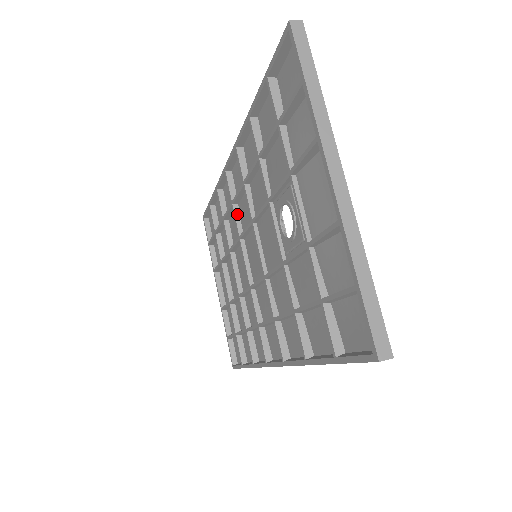
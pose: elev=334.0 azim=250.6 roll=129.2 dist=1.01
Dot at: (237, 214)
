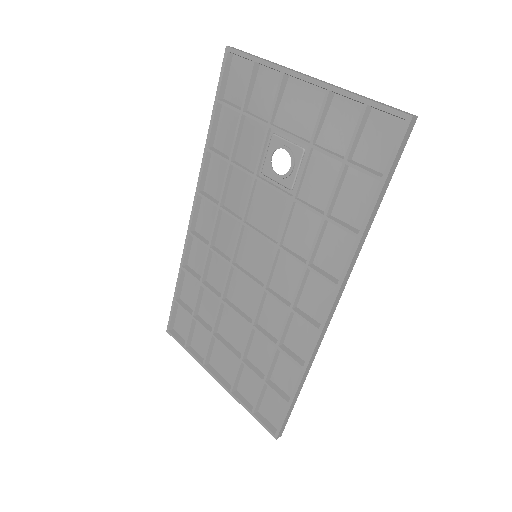
Dot at: (218, 251)
